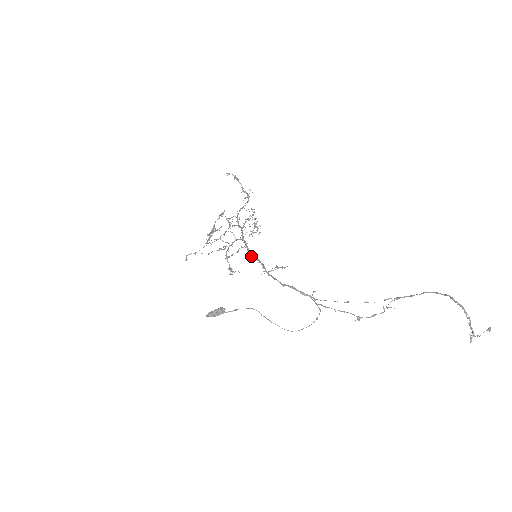
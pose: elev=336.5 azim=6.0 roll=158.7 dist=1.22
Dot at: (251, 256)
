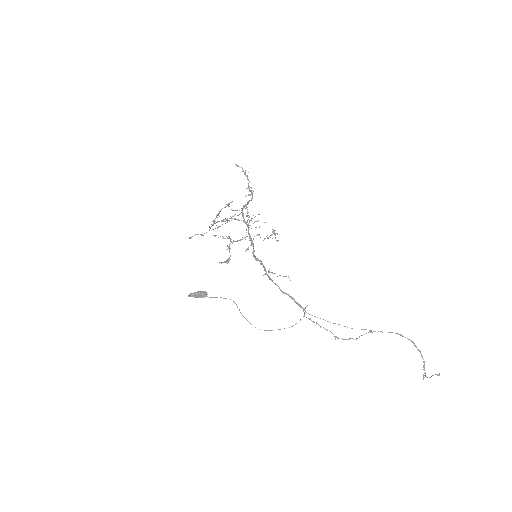
Dot at: (254, 255)
